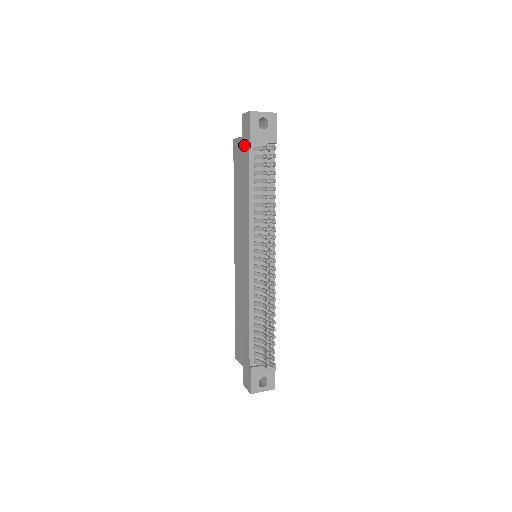
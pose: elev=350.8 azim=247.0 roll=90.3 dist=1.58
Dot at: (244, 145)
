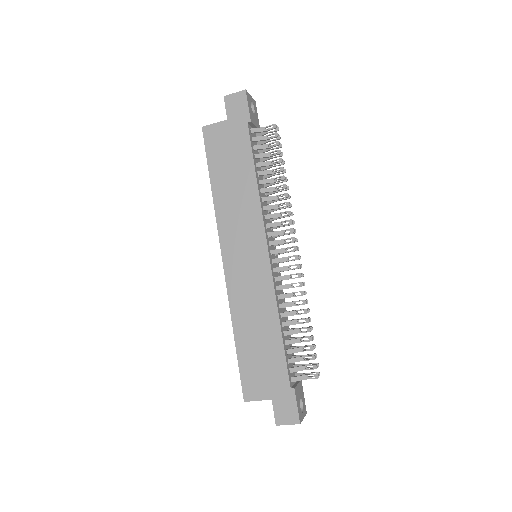
Dot at: (236, 127)
